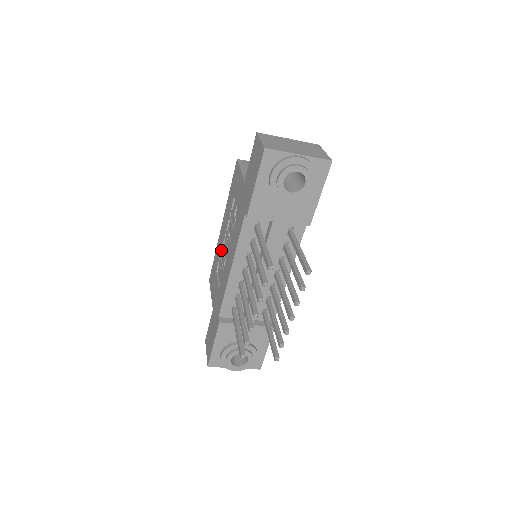
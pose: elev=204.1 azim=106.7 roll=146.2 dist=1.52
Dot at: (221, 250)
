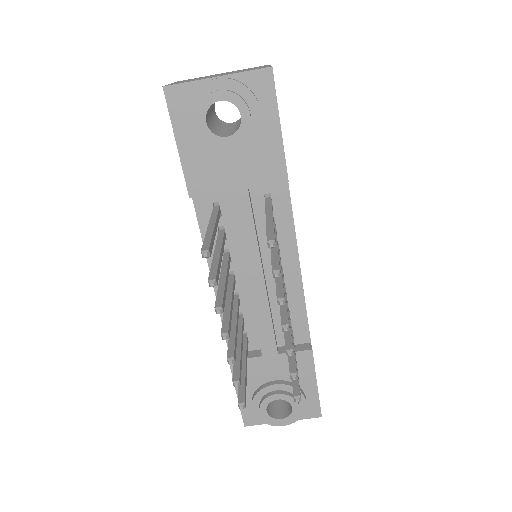
Dot at: occluded
